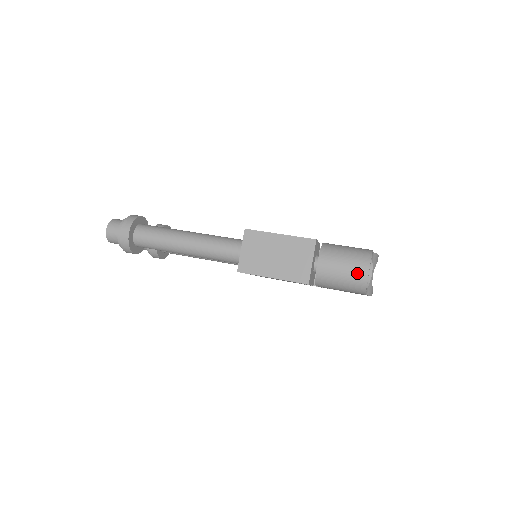
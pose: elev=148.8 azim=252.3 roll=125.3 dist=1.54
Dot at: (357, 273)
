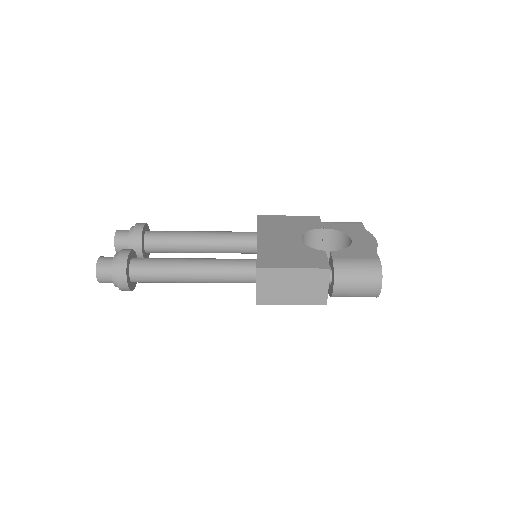
Dot at: (371, 291)
